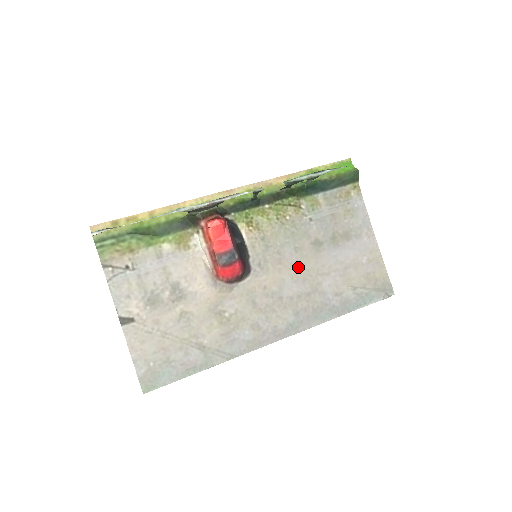
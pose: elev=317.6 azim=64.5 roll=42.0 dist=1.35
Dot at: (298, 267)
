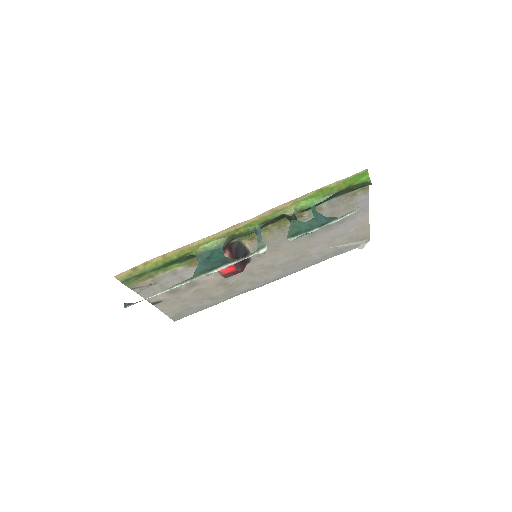
Dot at: (291, 249)
